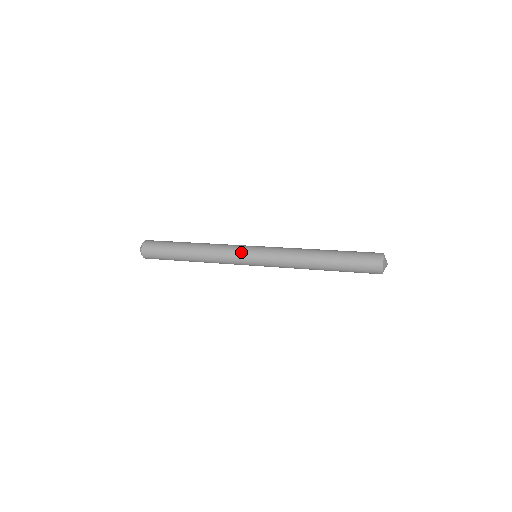
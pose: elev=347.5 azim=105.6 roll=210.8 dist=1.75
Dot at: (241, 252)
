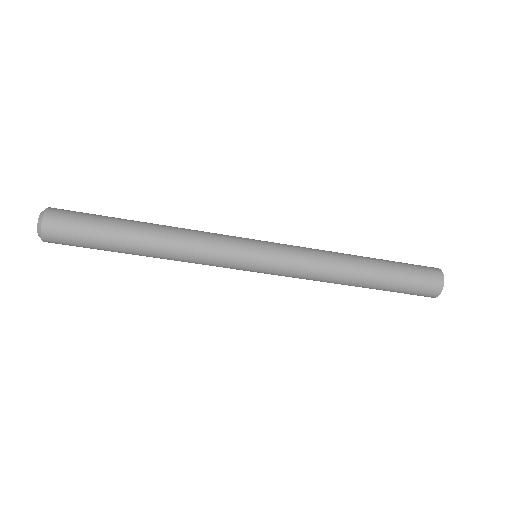
Dot at: occluded
